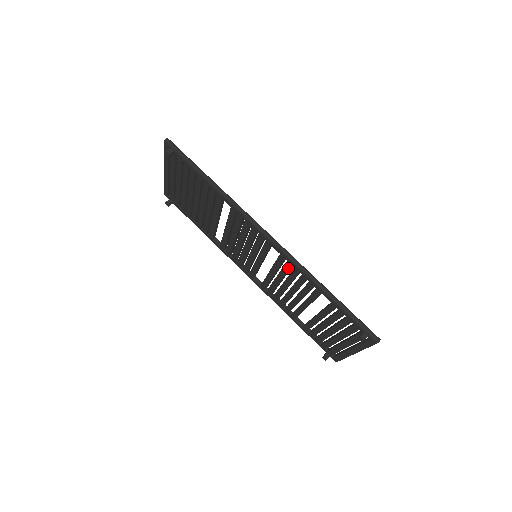
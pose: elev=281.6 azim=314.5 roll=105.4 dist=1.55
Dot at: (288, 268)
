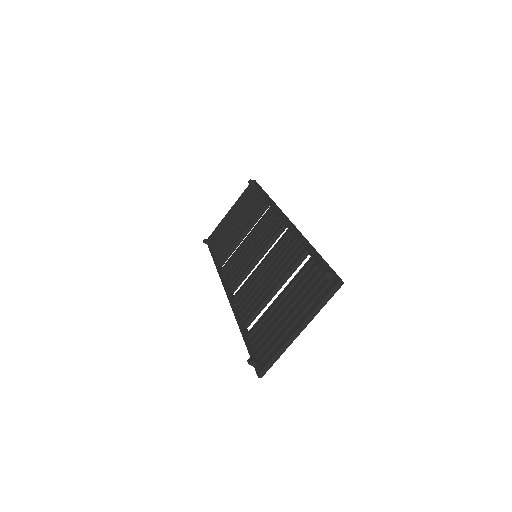
Dot at: (286, 241)
